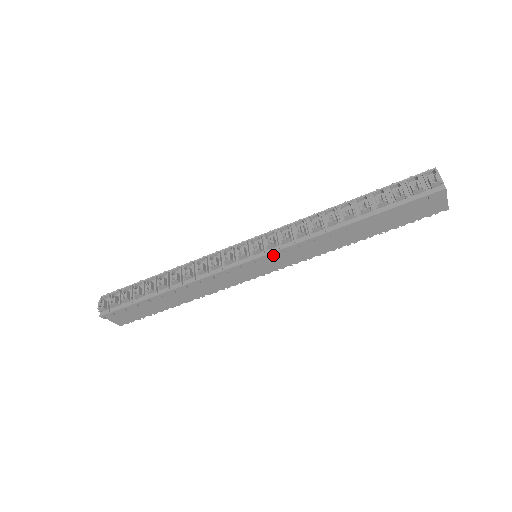
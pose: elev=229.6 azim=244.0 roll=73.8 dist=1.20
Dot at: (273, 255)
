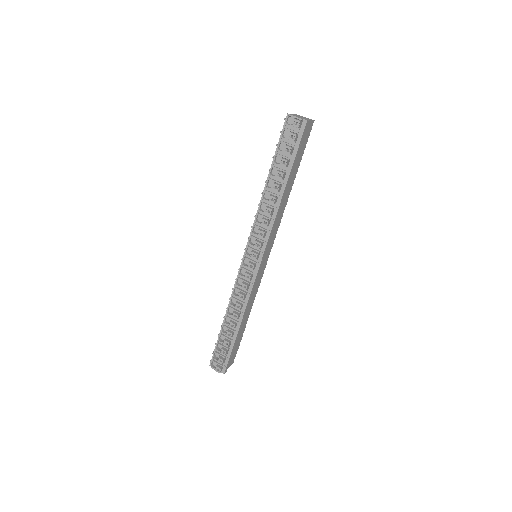
Dot at: (266, 247)
